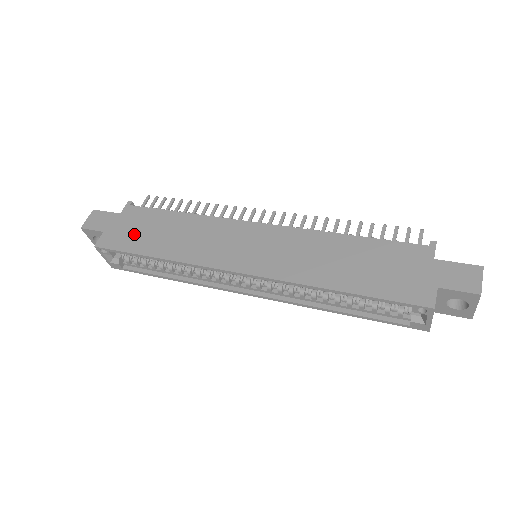
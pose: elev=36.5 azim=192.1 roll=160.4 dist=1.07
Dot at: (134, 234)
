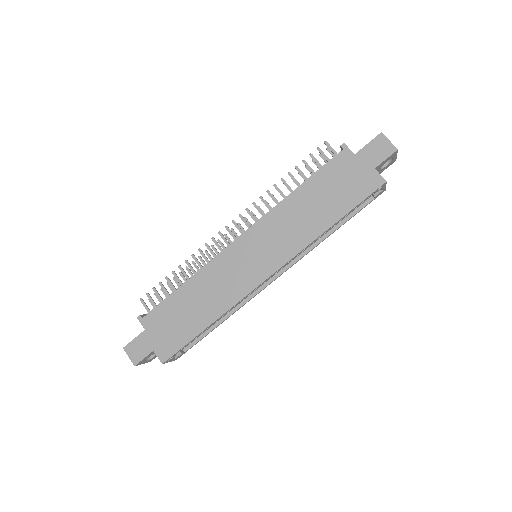
Dot at: (175, 330)
